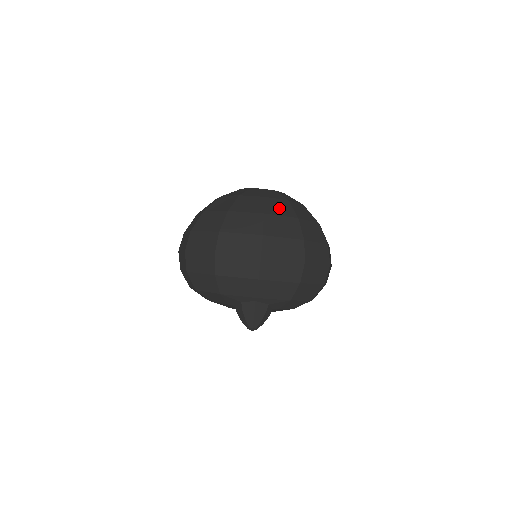
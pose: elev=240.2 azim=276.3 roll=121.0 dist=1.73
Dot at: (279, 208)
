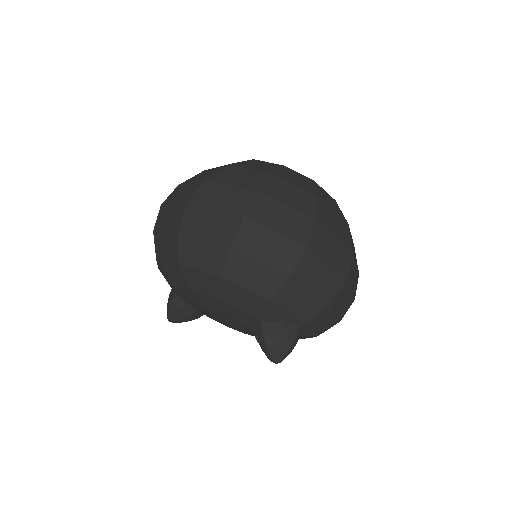
Dot at: occluded
